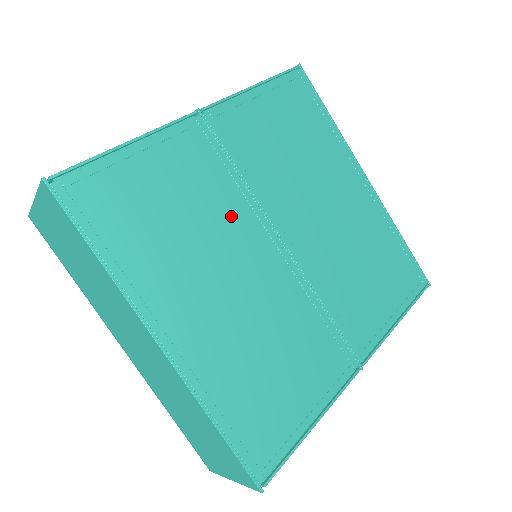
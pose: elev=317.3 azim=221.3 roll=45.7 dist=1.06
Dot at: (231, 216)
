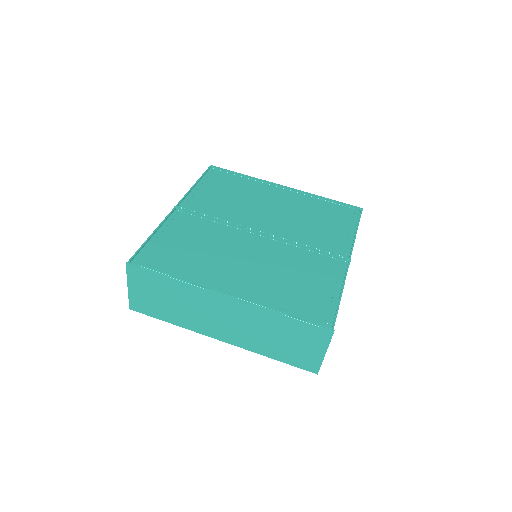
Dot at: (223, 235)
